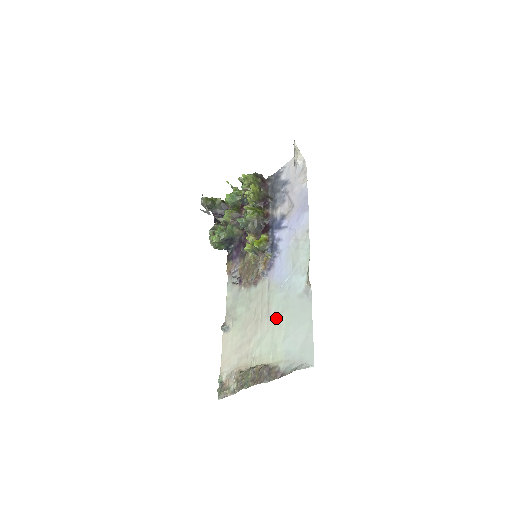
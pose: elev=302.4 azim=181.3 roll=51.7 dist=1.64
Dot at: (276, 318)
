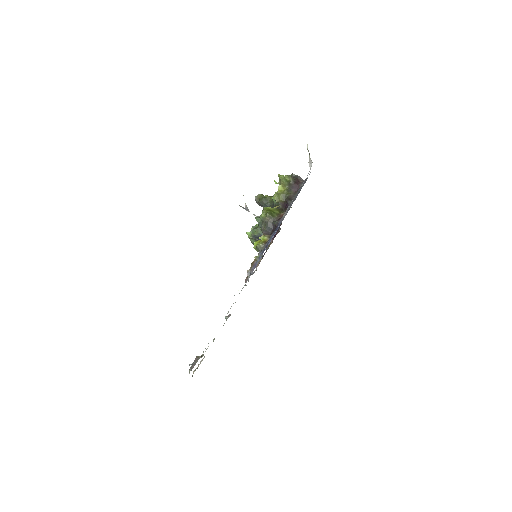
Dot at: occluded
